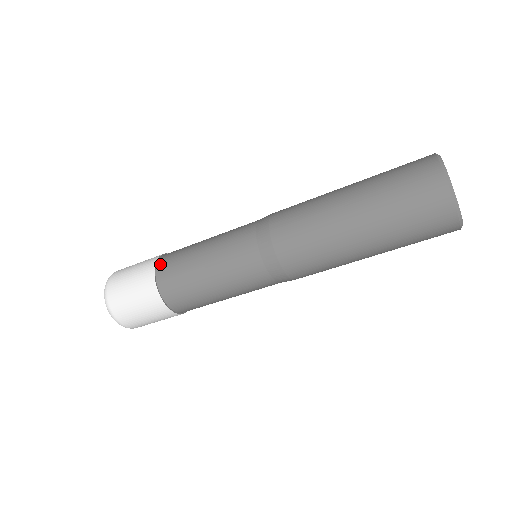
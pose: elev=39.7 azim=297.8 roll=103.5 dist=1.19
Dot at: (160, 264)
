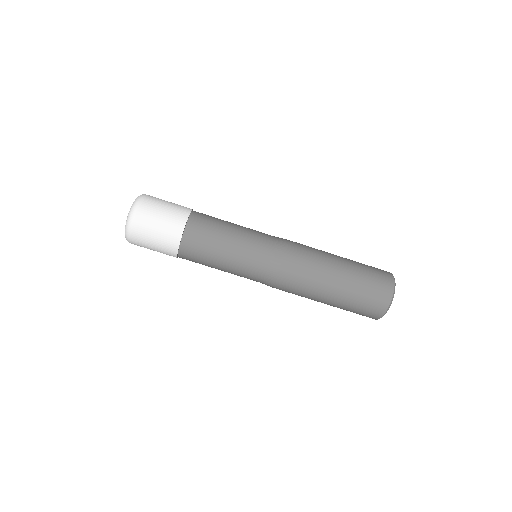
Dot at: (192, 220)
